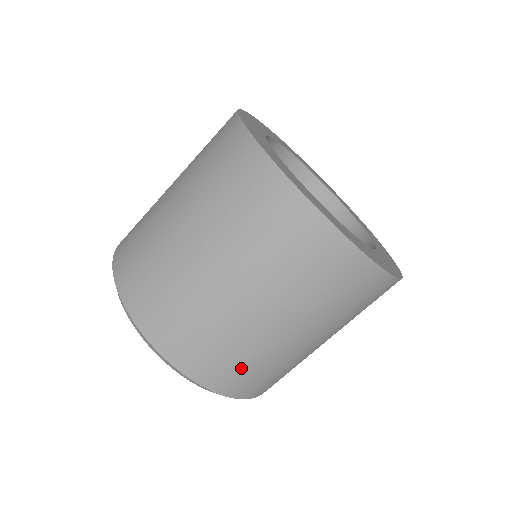
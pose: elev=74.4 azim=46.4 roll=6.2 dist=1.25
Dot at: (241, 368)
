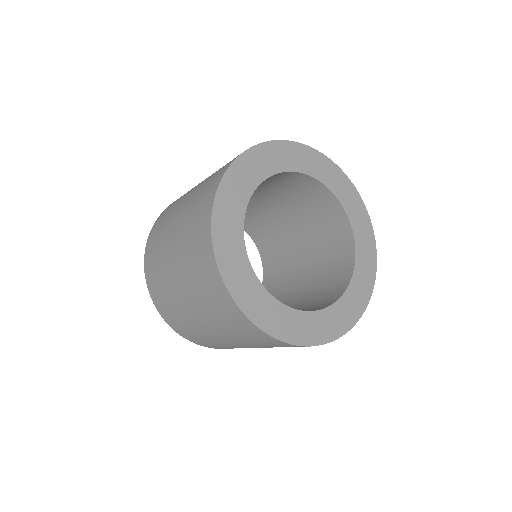
Dot at: (188, 330)
